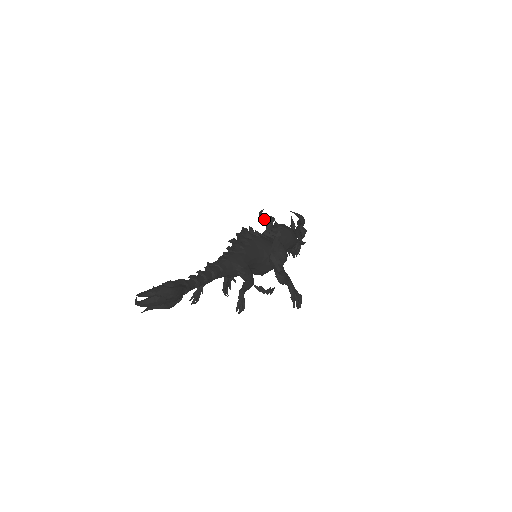
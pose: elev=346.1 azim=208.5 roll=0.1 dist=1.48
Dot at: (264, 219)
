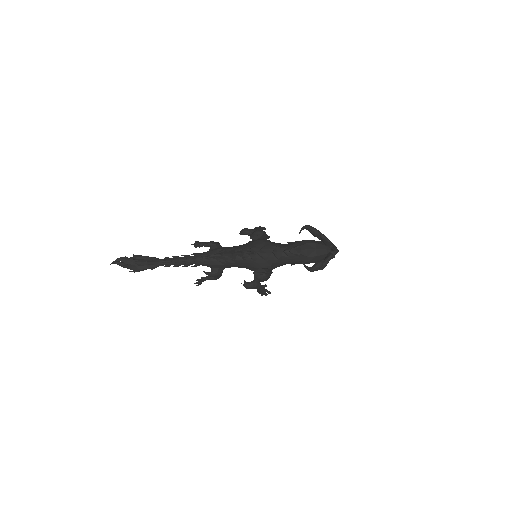
Dot at: (308, 230)
